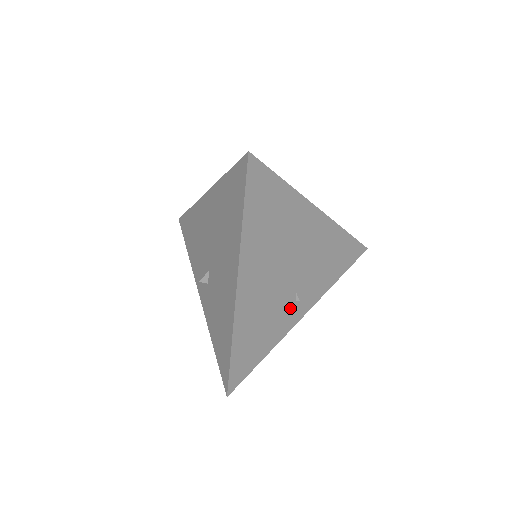
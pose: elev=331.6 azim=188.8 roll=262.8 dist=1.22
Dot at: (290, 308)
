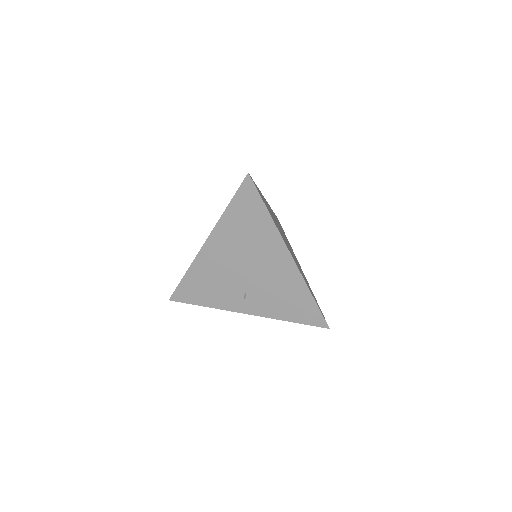
Dot at: (237, 296)
